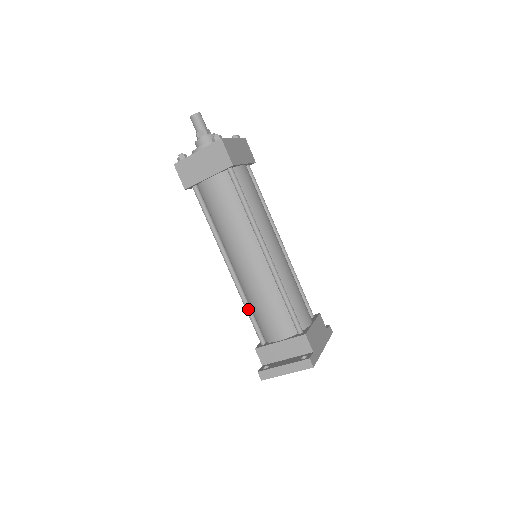
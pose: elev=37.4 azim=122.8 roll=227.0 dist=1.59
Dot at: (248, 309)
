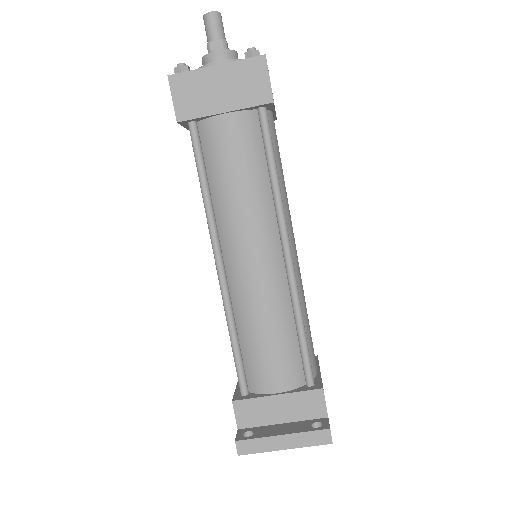
Dot at: (234, 336)
